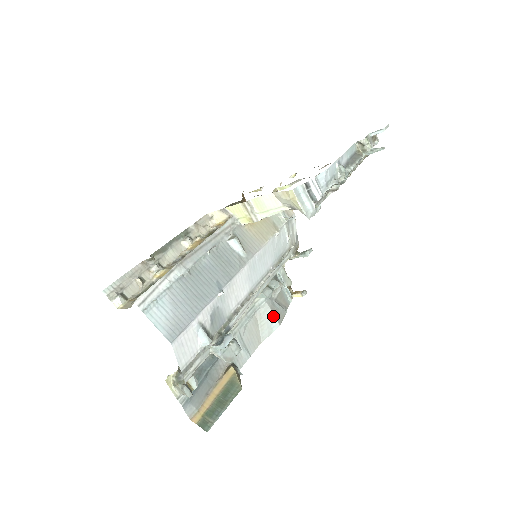
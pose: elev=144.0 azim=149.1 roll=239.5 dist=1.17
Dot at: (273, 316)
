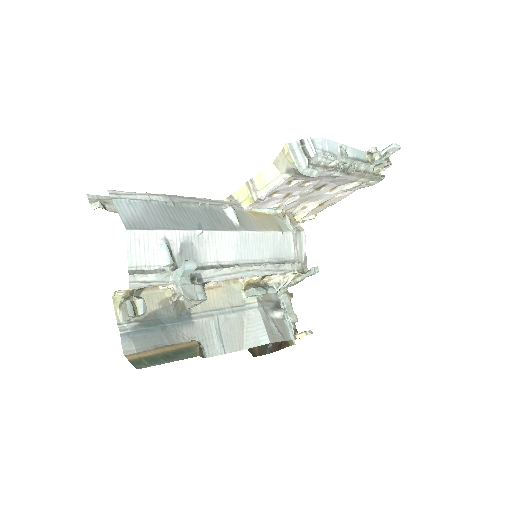
Dot at: (264, 328)
